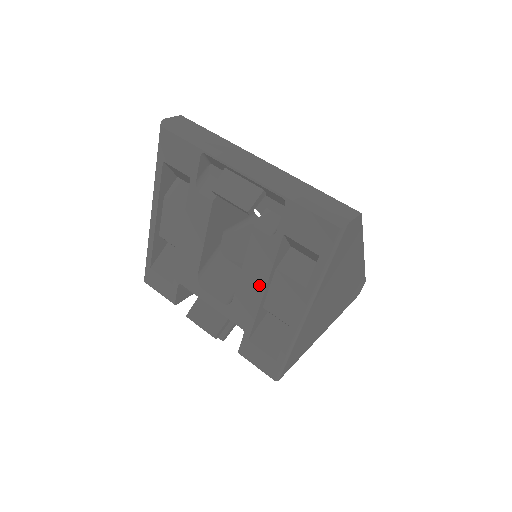
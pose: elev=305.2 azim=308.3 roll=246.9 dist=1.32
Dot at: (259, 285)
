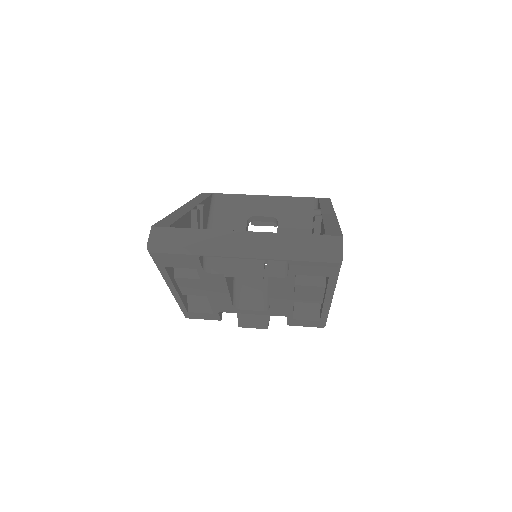
Dot at: (288, 298)
